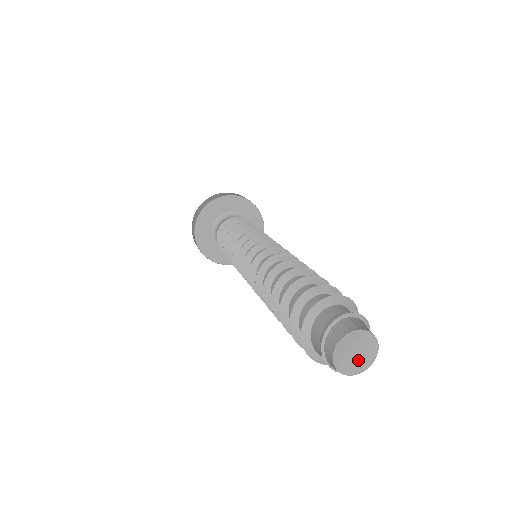
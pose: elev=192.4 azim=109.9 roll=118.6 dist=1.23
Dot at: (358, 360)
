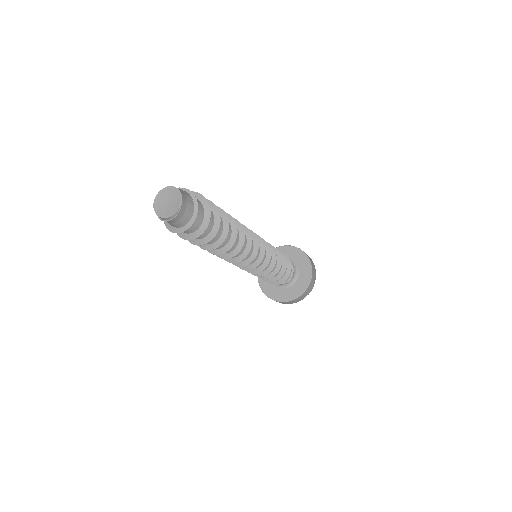
Dot at: (170, 207)
